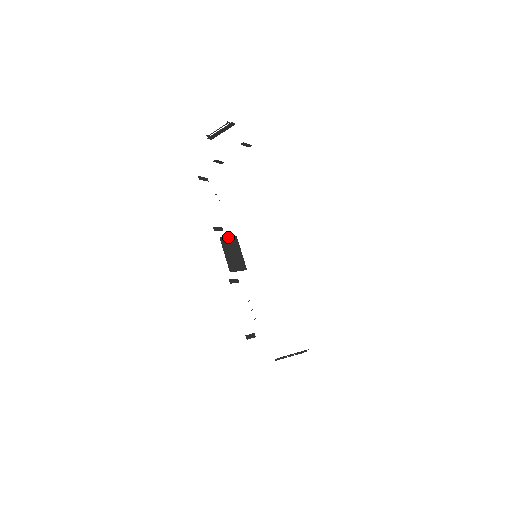
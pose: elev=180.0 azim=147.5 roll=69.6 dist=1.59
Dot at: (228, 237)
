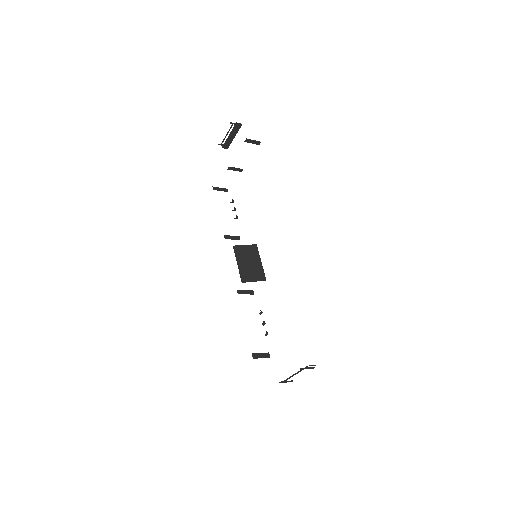
Dot at: (244, 245)
